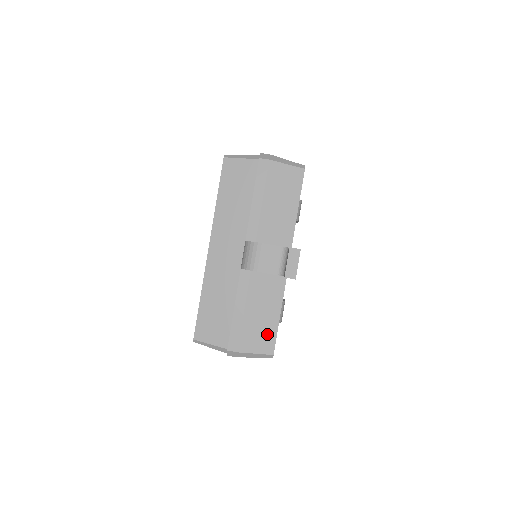
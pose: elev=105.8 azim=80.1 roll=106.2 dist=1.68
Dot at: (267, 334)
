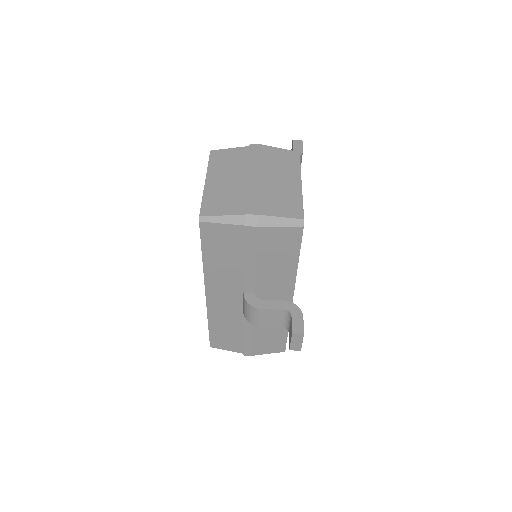
Dot at: (277, 343)
